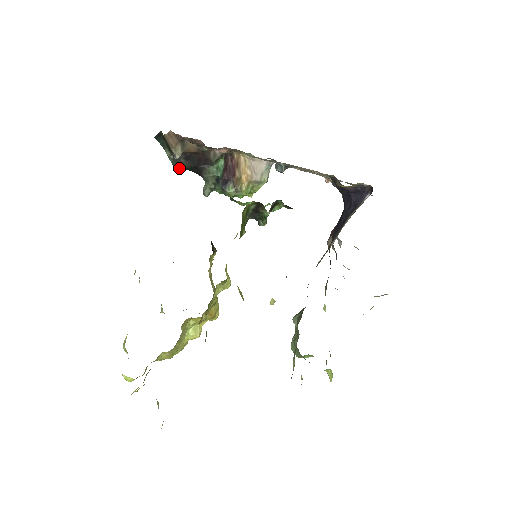
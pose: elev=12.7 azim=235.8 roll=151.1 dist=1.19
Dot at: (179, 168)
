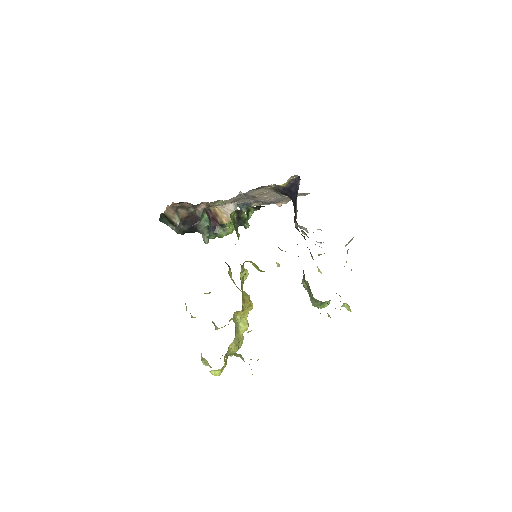
Dot at: (182, 233)
